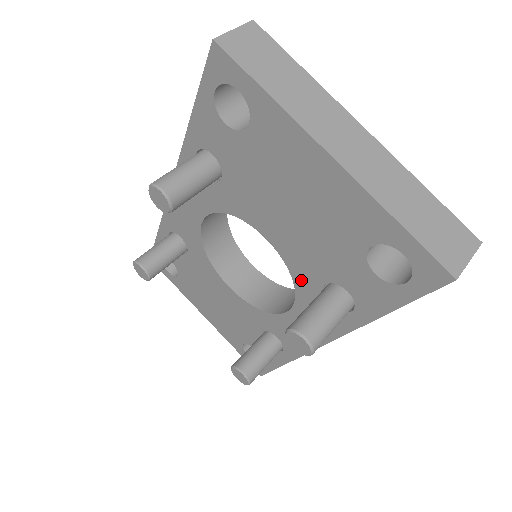
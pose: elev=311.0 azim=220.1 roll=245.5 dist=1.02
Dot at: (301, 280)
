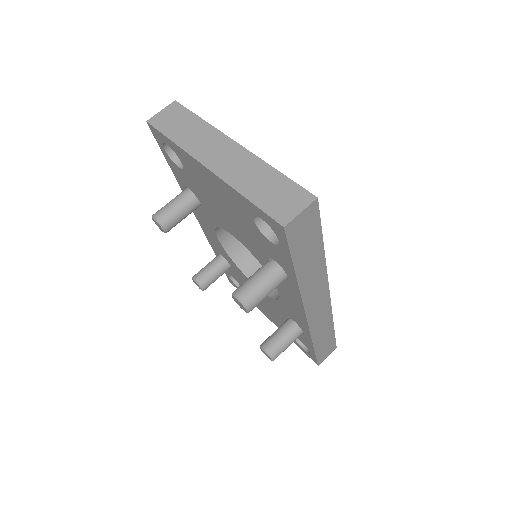
Dot at: (263, 263)
